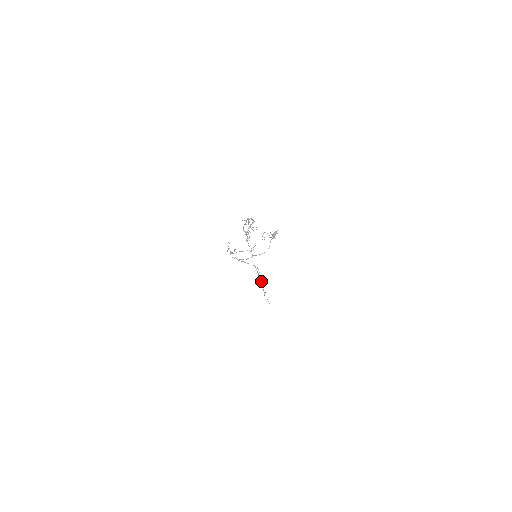
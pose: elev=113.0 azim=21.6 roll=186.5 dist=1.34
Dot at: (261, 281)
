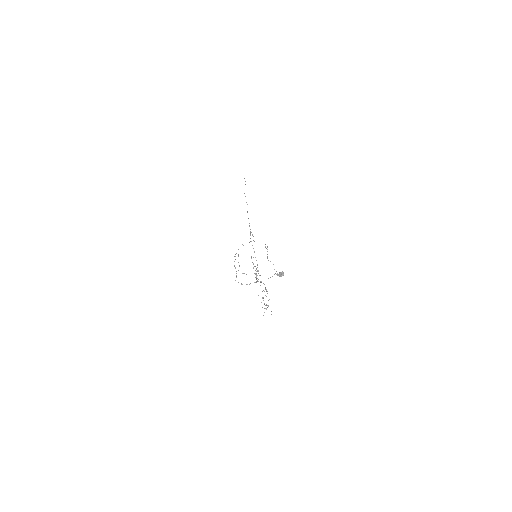
Dot at: (251, 232)
